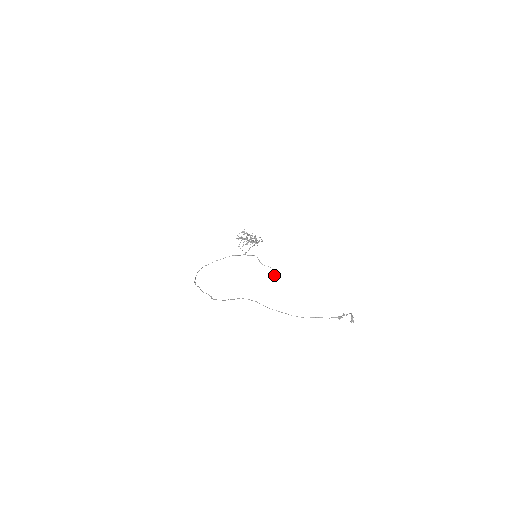
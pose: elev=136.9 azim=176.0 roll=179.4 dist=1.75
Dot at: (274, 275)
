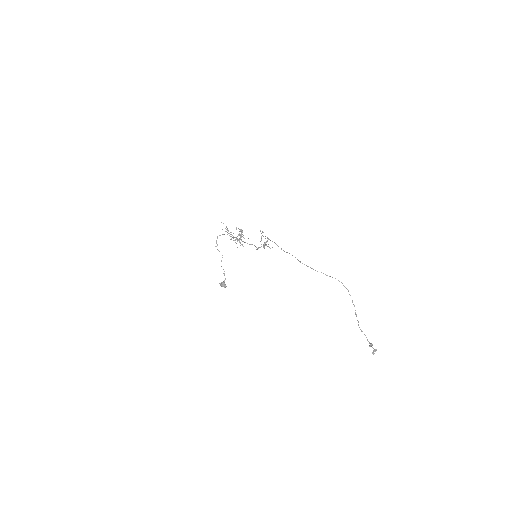
Dot at: occluded
